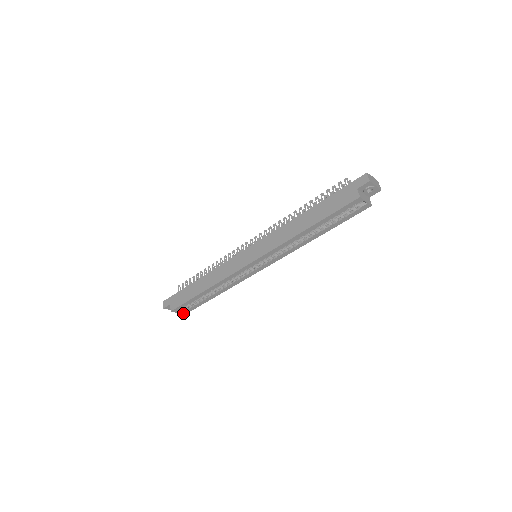
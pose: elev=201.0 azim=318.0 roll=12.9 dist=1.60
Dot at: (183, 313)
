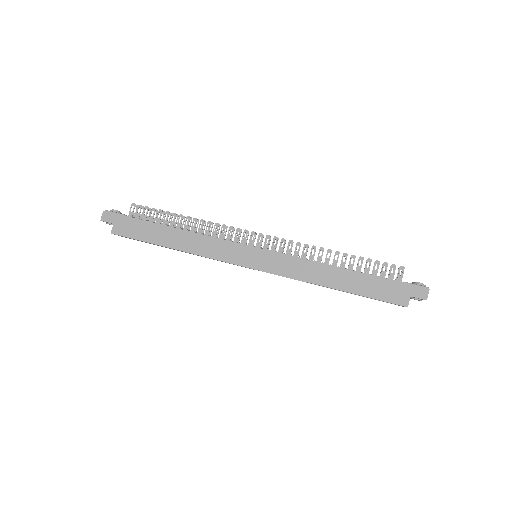
Dot at: (121, 236)
